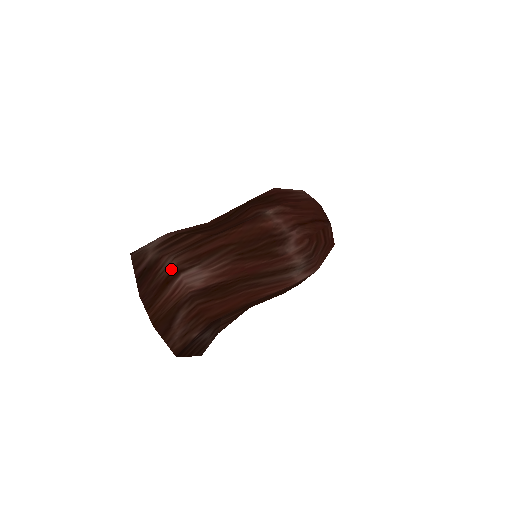
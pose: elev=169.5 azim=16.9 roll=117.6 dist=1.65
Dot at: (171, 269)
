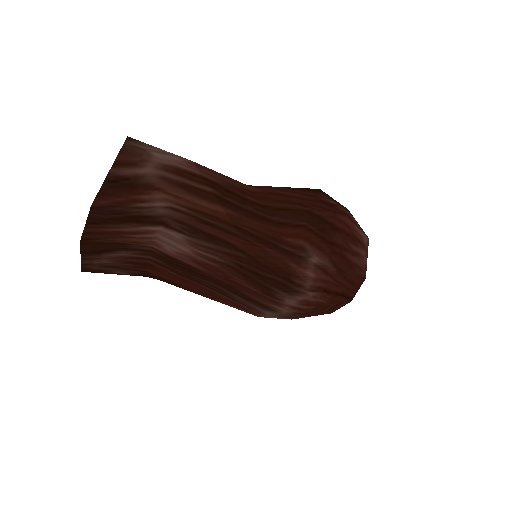
Dot at: (155, 213)
